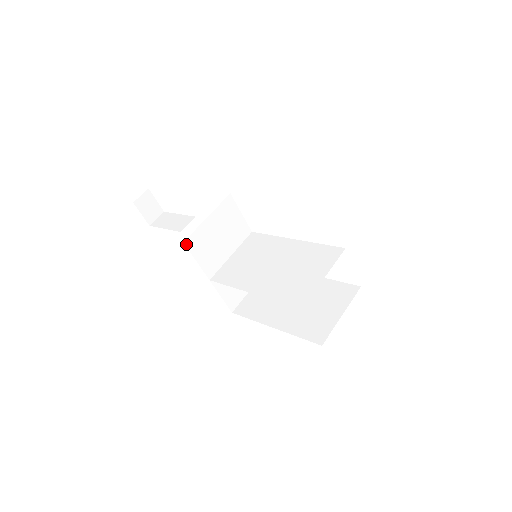
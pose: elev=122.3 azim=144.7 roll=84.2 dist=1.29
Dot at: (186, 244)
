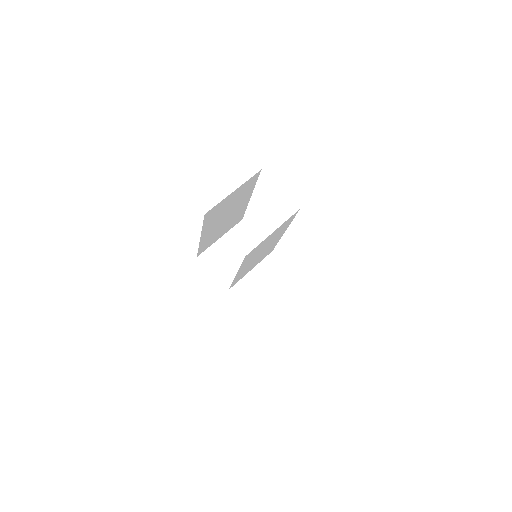
Dot at: (200, 259)
